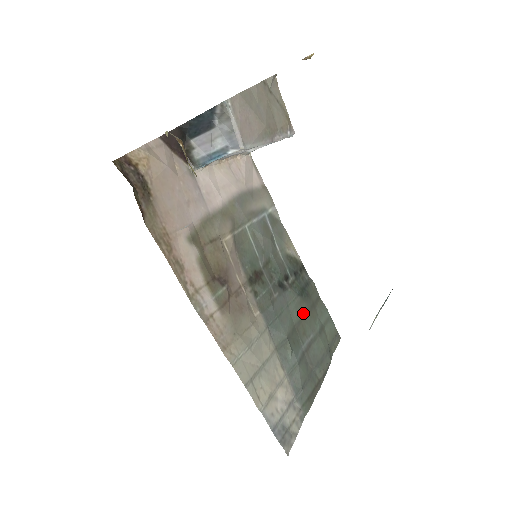
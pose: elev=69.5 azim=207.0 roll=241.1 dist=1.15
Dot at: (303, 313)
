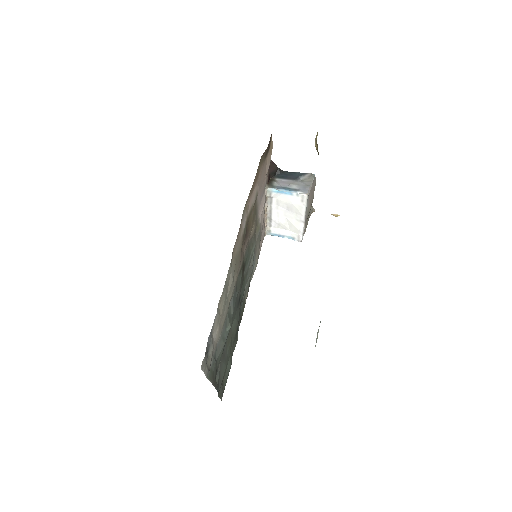
Dot at: (233, 334)
